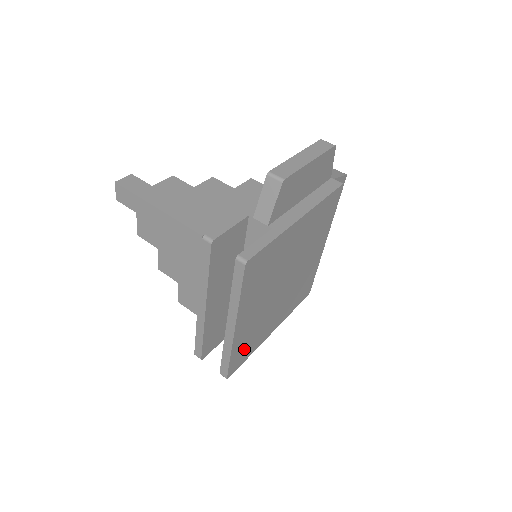
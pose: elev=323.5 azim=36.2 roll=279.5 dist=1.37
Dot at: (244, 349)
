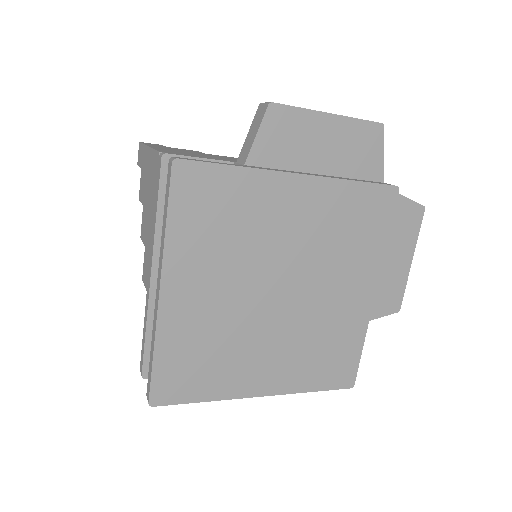
Dot at: (188, 368)
